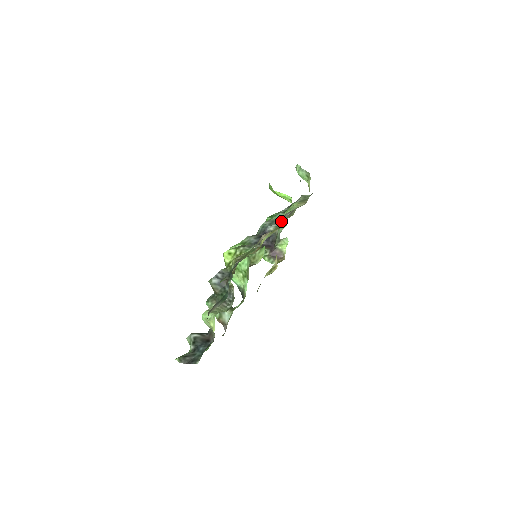
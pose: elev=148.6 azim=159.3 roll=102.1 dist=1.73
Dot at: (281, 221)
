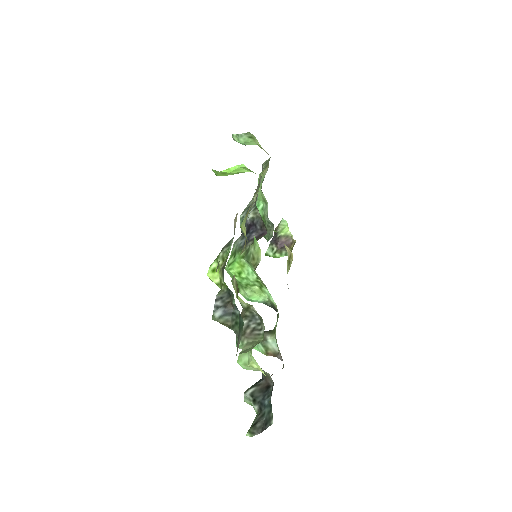
Dot at: (254, 199)
